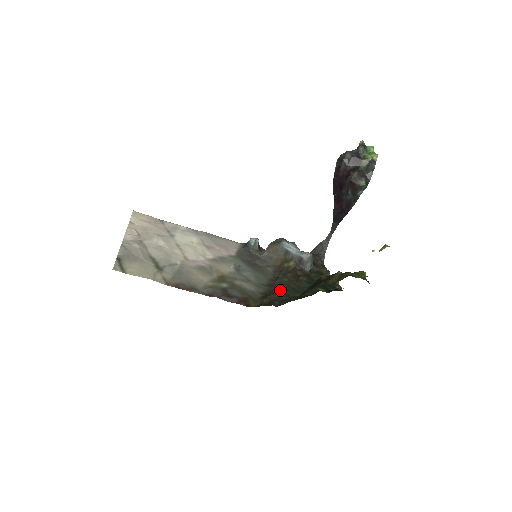
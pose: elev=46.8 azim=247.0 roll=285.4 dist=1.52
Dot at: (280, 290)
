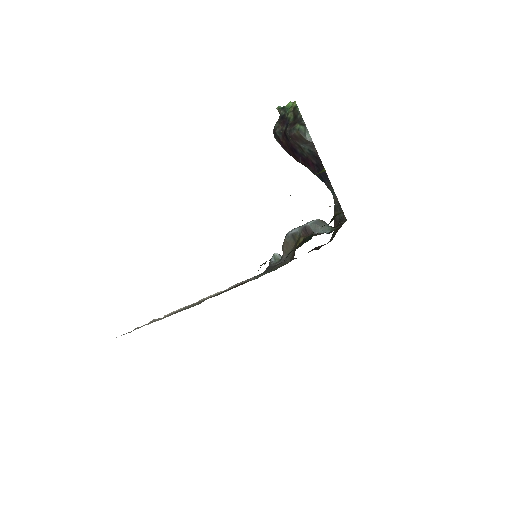
Dot at: occluded
